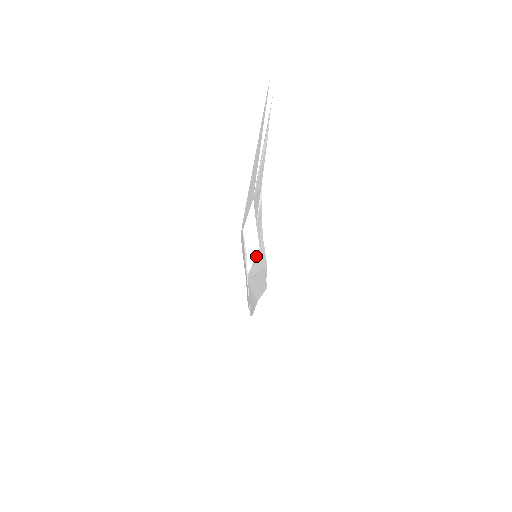
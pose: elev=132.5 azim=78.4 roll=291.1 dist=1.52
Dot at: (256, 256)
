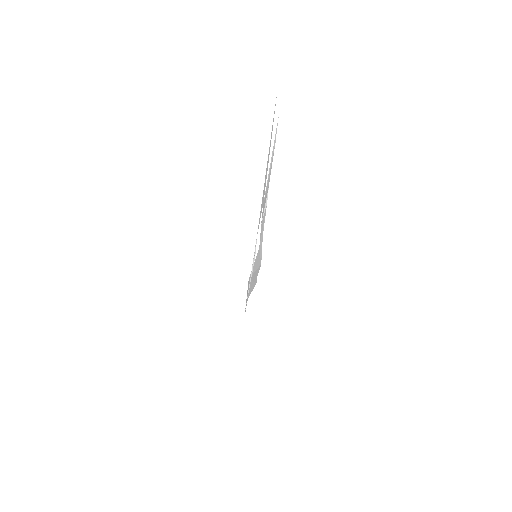
Dot at: (256, 256)
